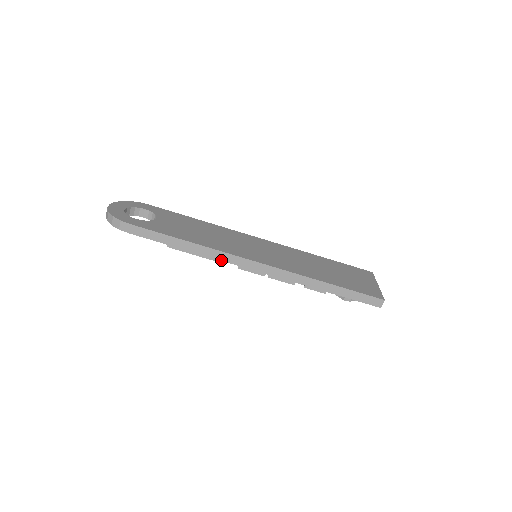
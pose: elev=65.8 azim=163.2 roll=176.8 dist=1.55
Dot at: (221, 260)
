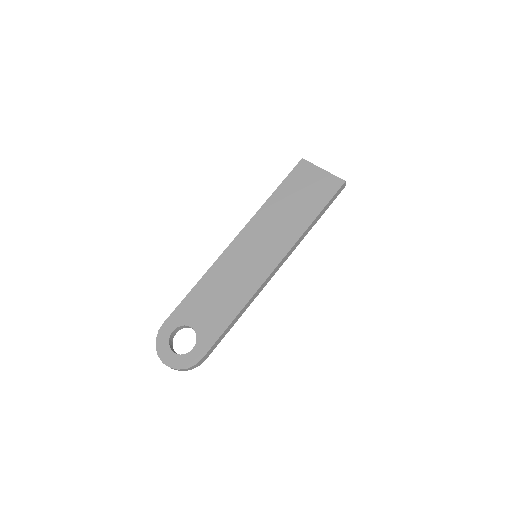
Dot at: occluded
